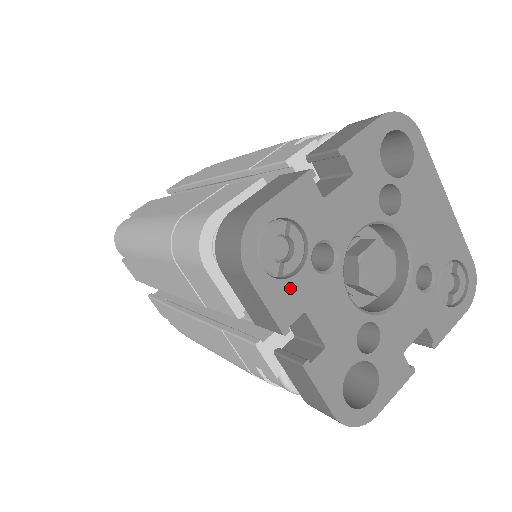
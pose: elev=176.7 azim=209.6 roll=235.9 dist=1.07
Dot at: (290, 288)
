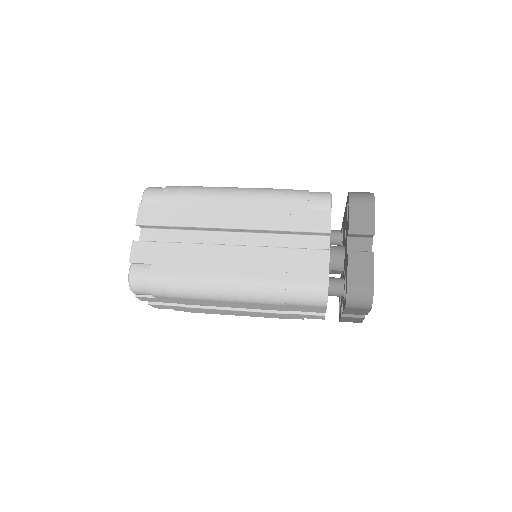
Dot at: occluded
